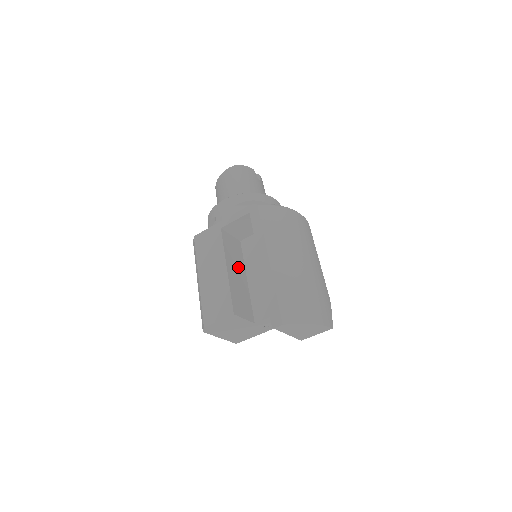
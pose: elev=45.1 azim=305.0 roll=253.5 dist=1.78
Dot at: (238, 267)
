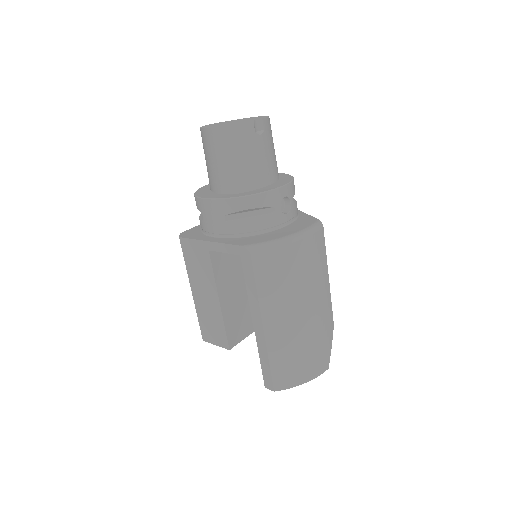
Dot at: (234, 282)
